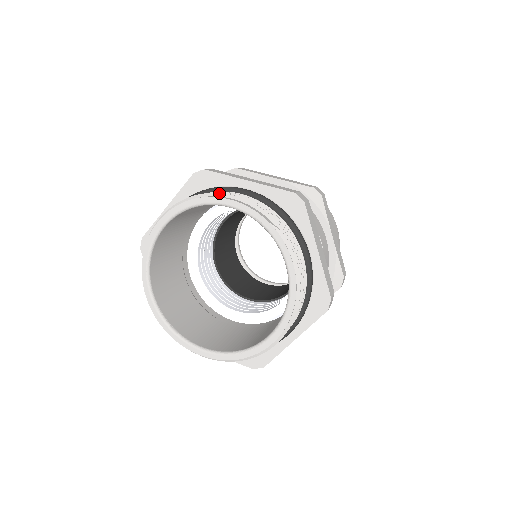
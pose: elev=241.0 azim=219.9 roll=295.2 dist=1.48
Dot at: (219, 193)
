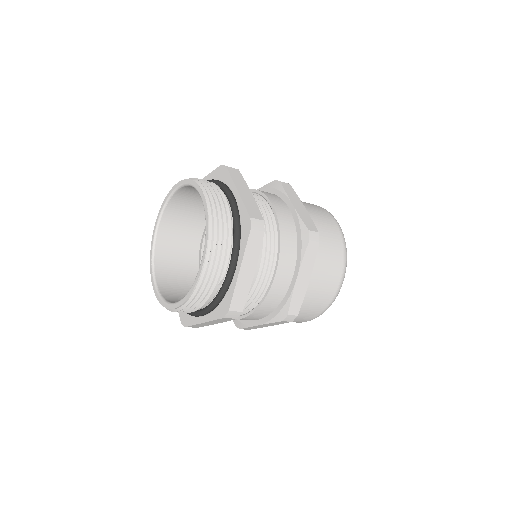
Dot at: occluded
